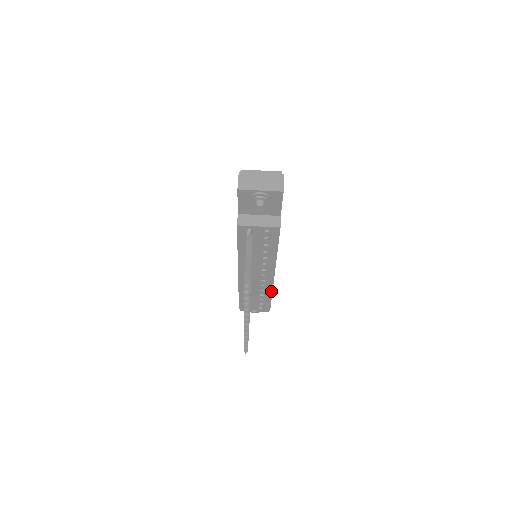
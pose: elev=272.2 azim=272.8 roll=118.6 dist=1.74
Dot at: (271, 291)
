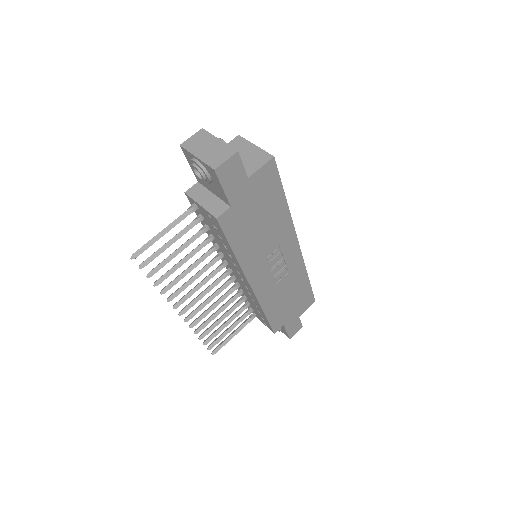
Dot at: (261, 307)
